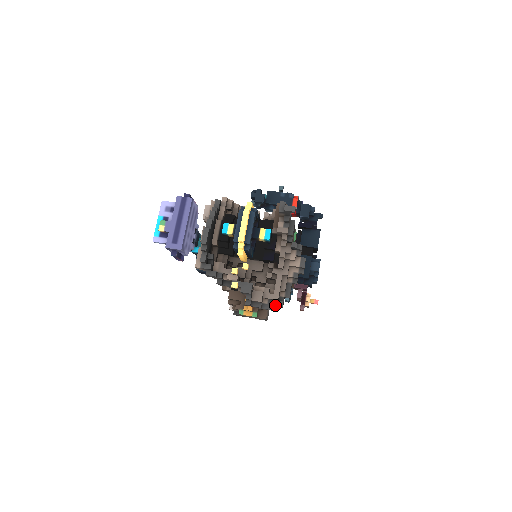
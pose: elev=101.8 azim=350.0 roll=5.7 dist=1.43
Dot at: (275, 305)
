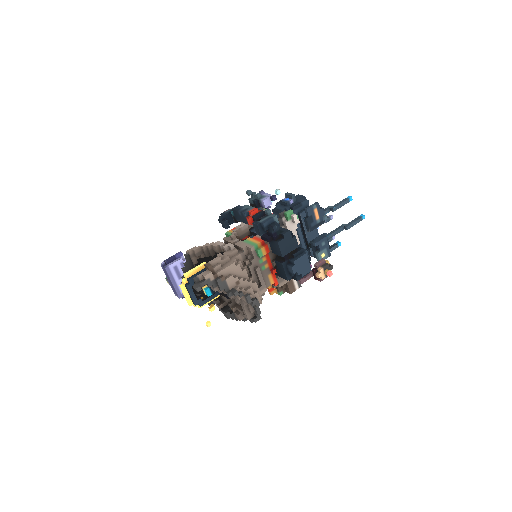
Dot at: (252, 320)
